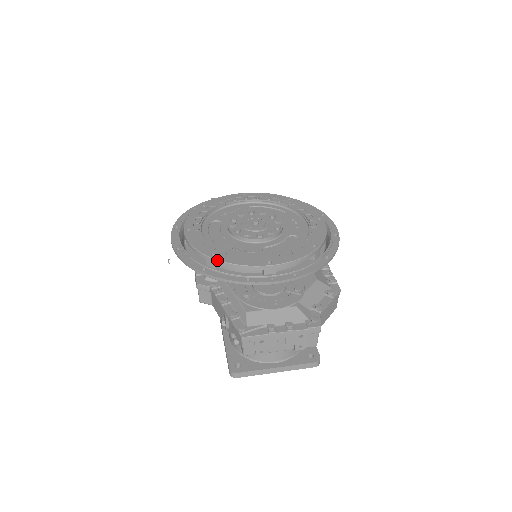
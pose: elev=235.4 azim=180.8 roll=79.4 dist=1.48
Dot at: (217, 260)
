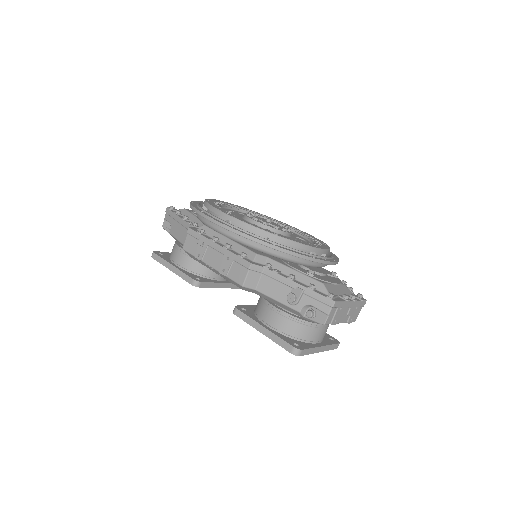
Dot at: (284, 238)
